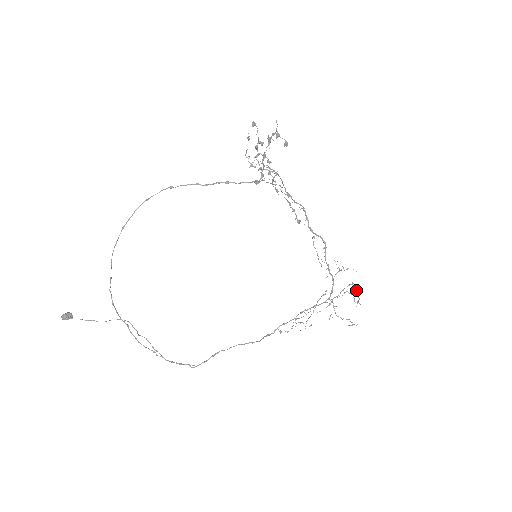
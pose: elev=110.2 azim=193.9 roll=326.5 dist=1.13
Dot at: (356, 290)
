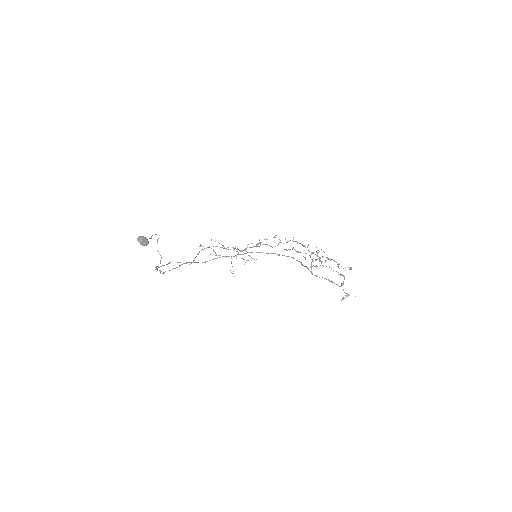
Dot at: occluded
